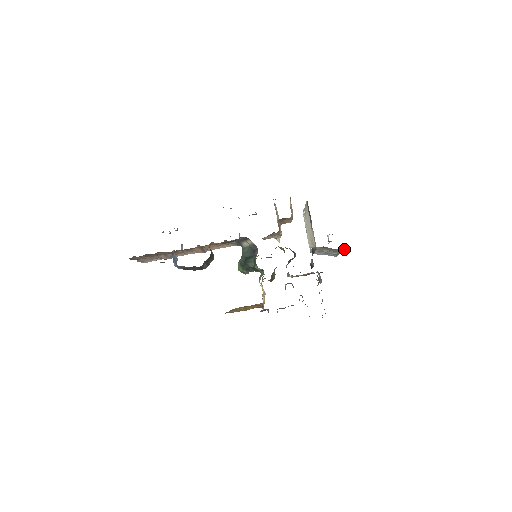
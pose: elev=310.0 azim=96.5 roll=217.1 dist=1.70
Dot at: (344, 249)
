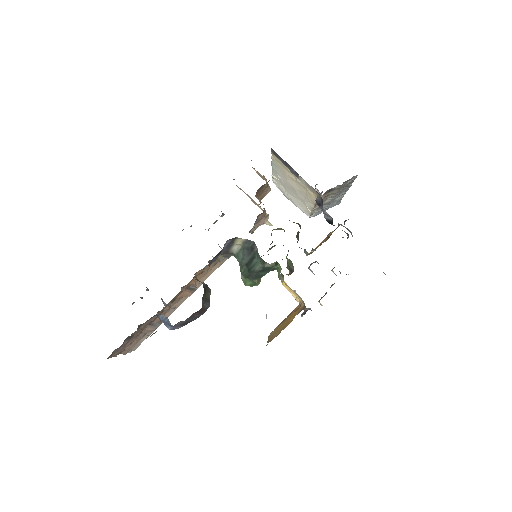
Dot at: (353, 177)
